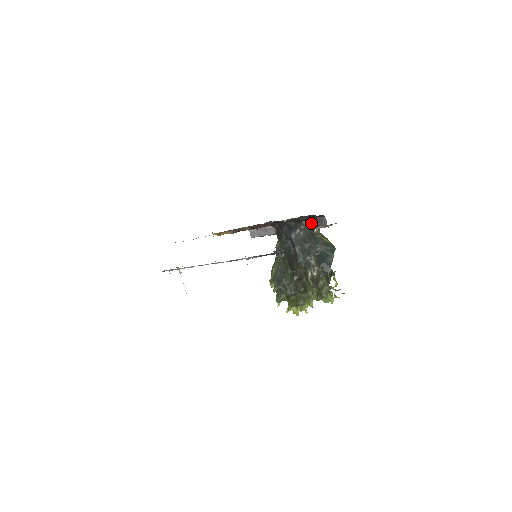
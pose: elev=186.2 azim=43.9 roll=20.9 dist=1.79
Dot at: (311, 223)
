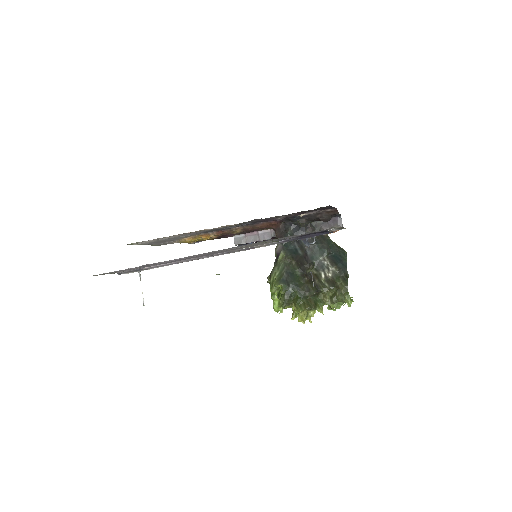
Dot at: (322, 224)
